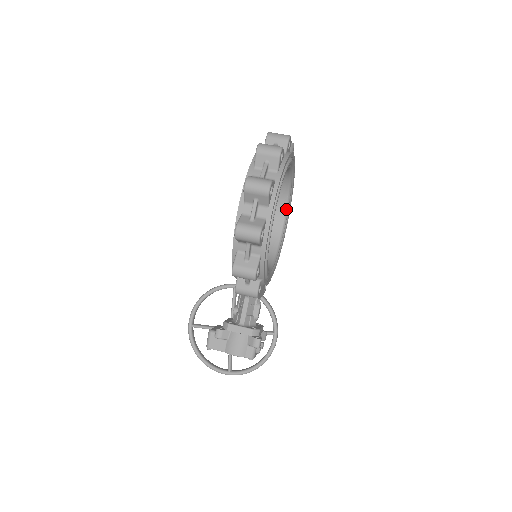
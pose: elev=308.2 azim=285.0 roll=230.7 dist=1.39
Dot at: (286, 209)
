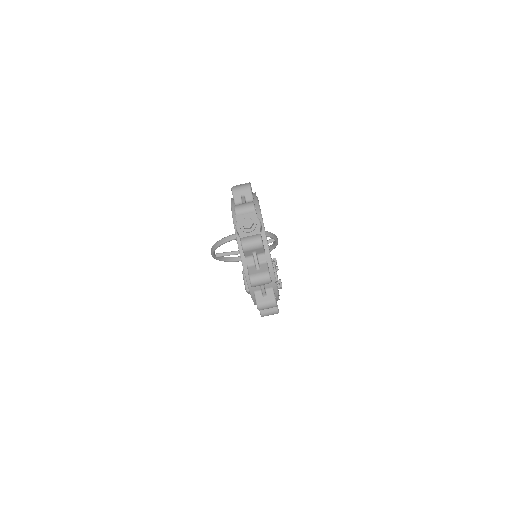
Dot at: occluded
